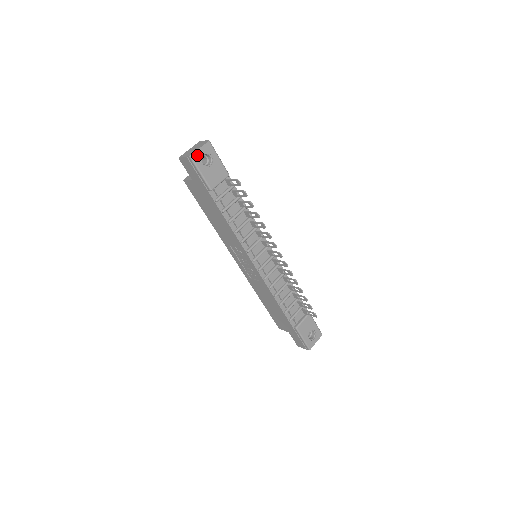
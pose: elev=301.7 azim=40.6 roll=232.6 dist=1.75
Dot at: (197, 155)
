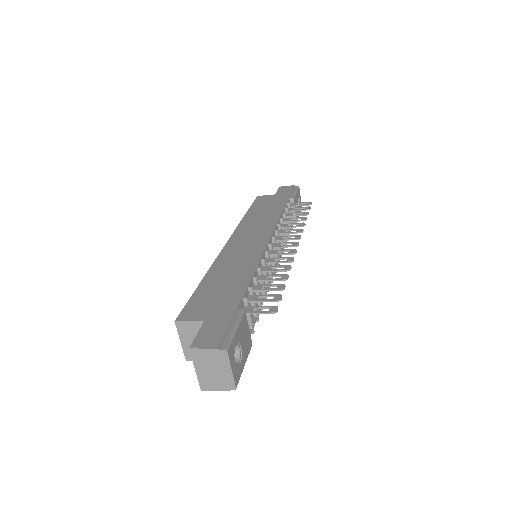
Dot at: (235, 375)
